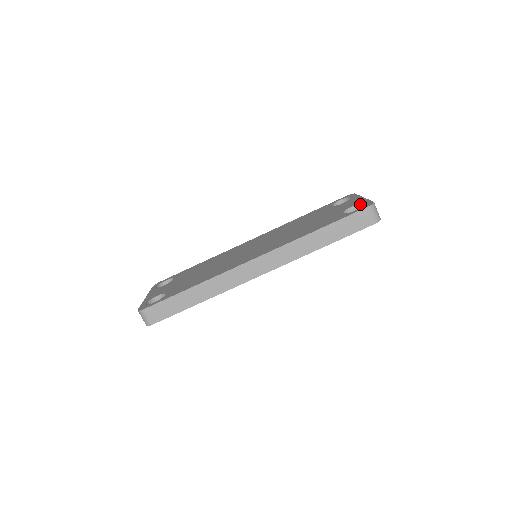
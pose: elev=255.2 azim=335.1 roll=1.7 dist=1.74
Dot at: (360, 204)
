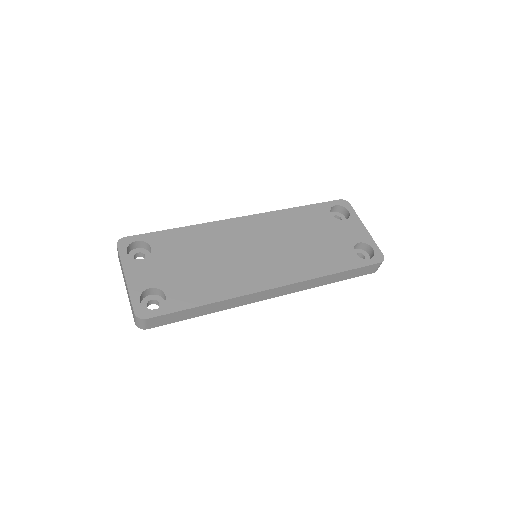
Dot at: (368, 244)
